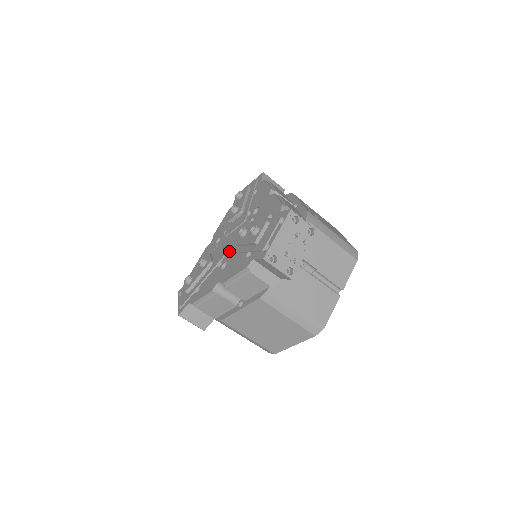
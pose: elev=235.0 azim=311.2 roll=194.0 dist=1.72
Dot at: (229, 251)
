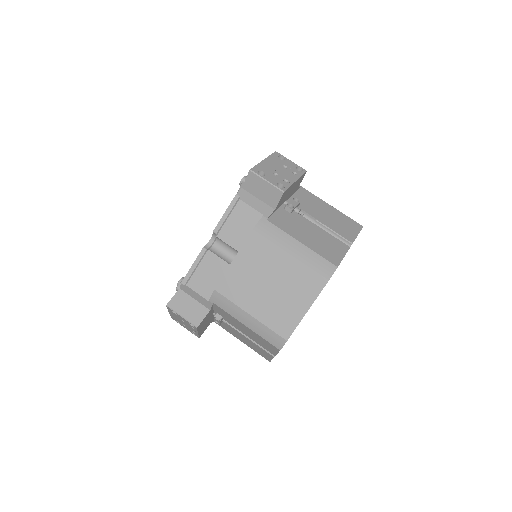
Dot at: occluded
